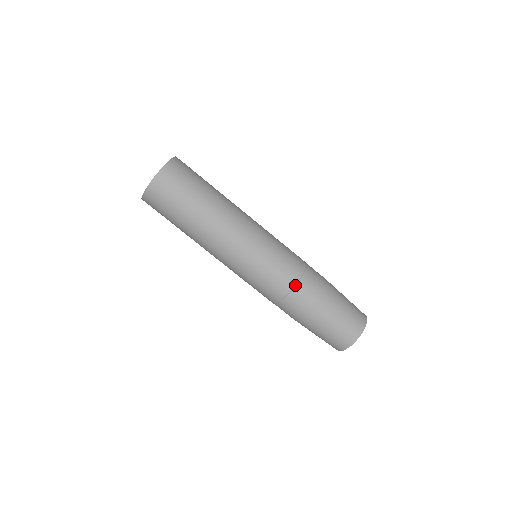
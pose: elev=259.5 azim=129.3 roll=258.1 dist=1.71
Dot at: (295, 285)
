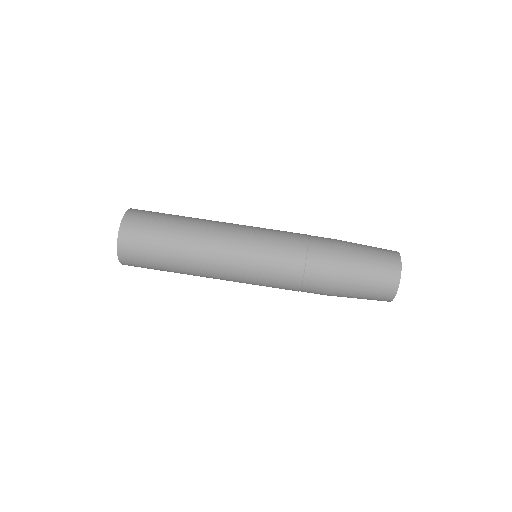
Dot at: (308, 237)
